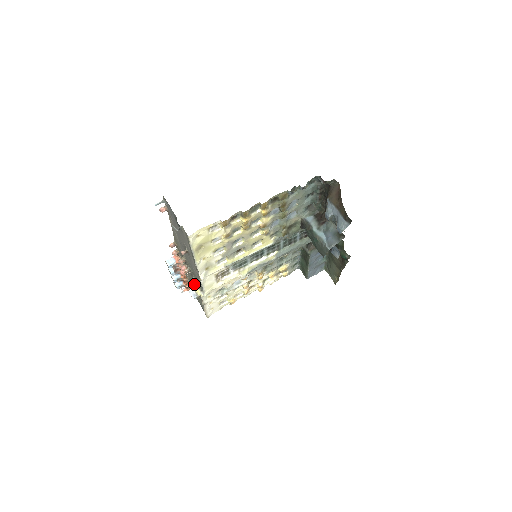
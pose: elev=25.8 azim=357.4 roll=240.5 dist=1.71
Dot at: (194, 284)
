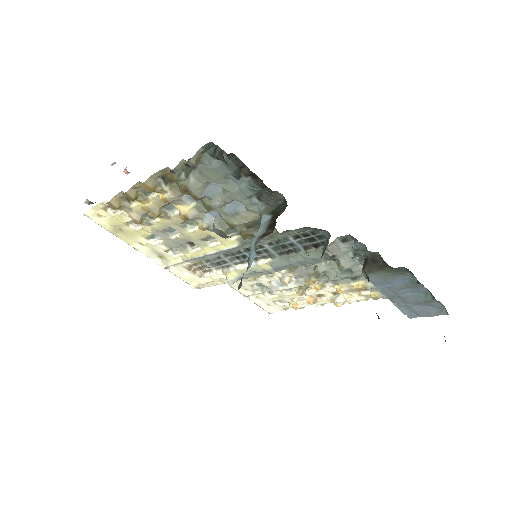
Dot at: occluded
